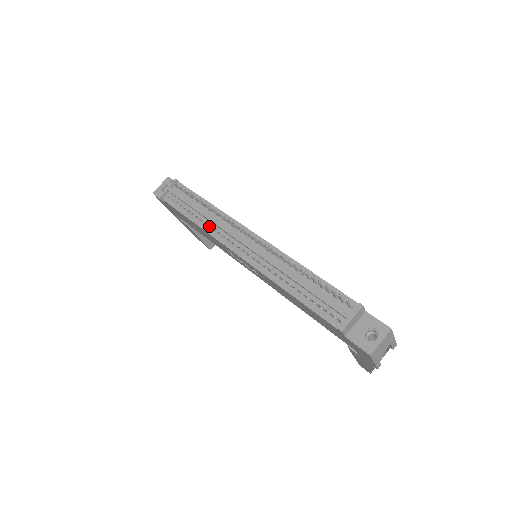
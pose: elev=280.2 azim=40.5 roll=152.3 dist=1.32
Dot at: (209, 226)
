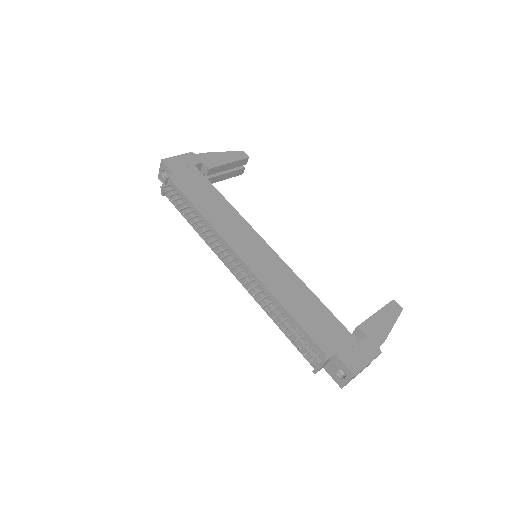
Dot at: occluded
